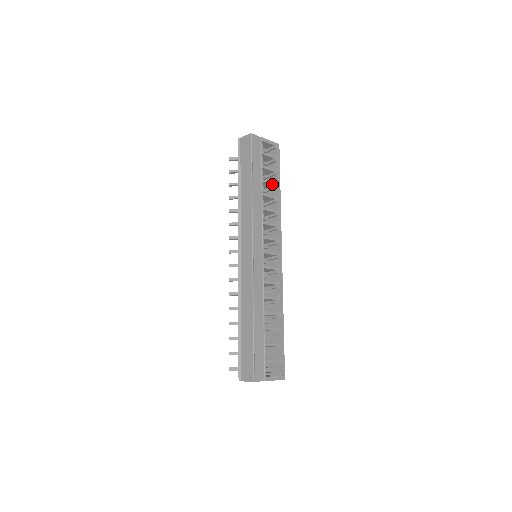
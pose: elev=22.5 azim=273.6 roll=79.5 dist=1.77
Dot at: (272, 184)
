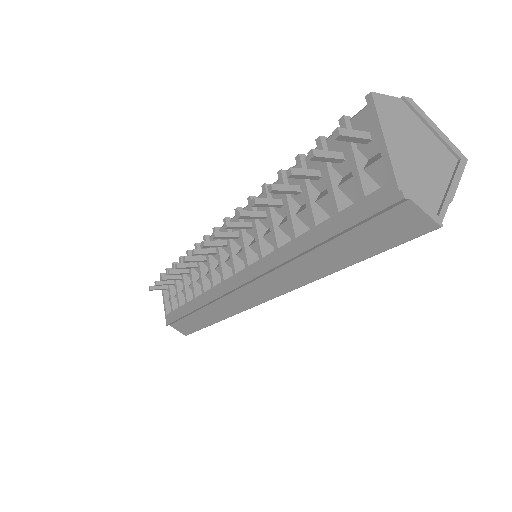
Dot at: occluded
